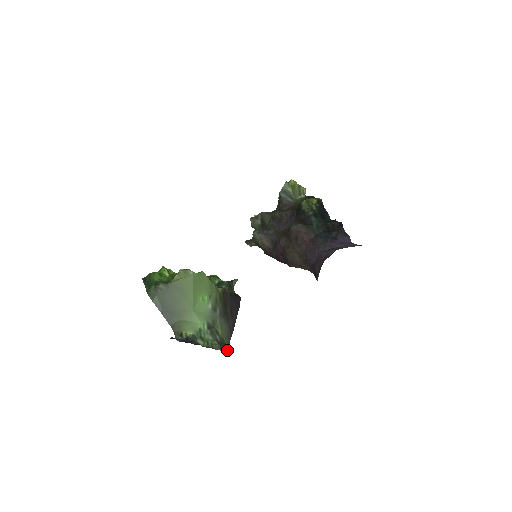
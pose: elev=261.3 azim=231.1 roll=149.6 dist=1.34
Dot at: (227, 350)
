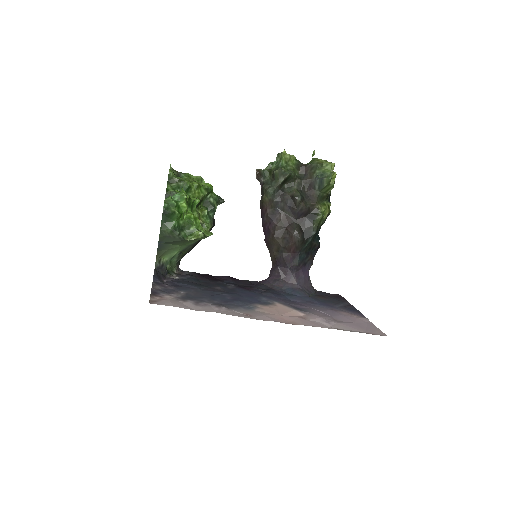
Dot at: (178, 267)
